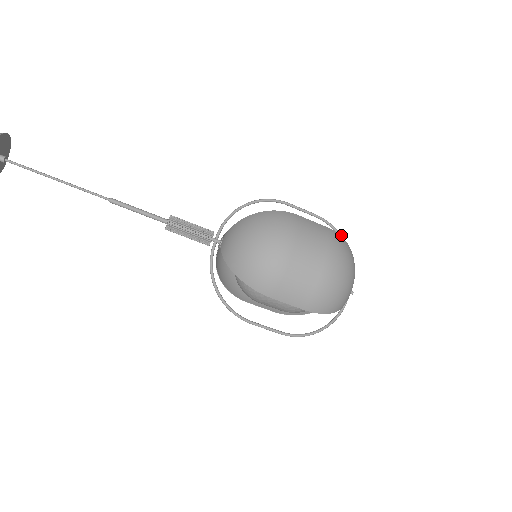
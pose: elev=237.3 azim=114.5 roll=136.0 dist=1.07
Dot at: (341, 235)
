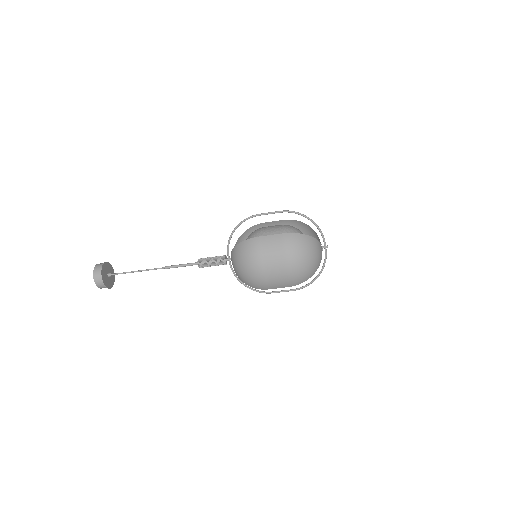
Dot at: (303, 215)
